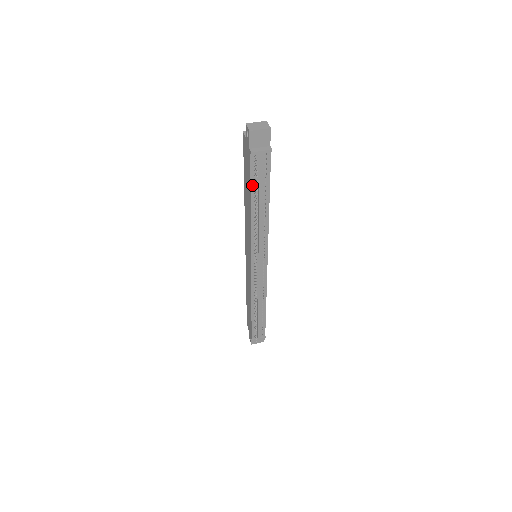
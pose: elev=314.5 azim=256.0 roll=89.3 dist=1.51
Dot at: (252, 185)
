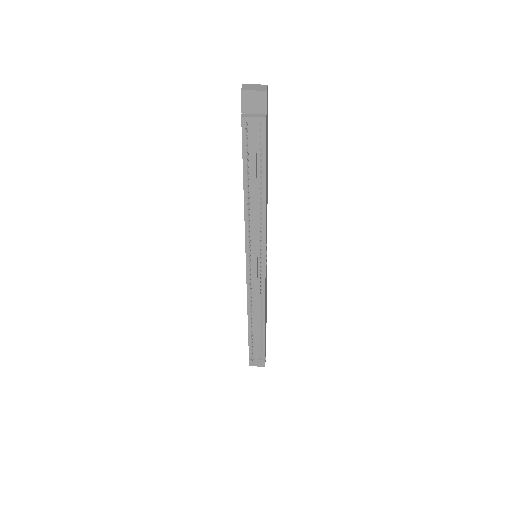
Dot at: (245, 160)
